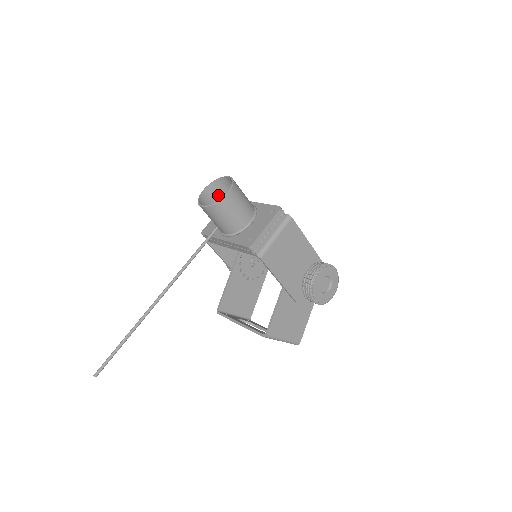
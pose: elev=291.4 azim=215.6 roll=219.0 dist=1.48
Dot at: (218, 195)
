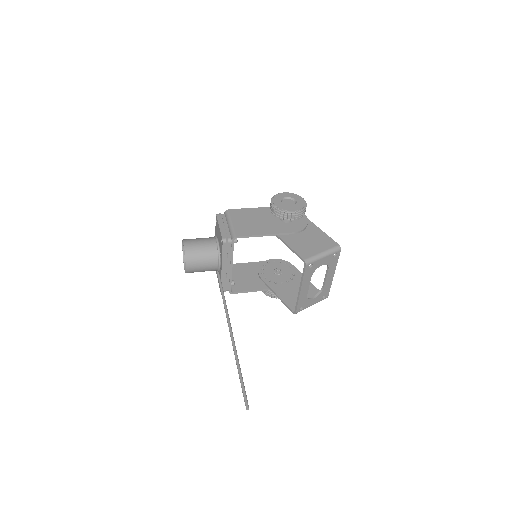
Dot at: occluded
